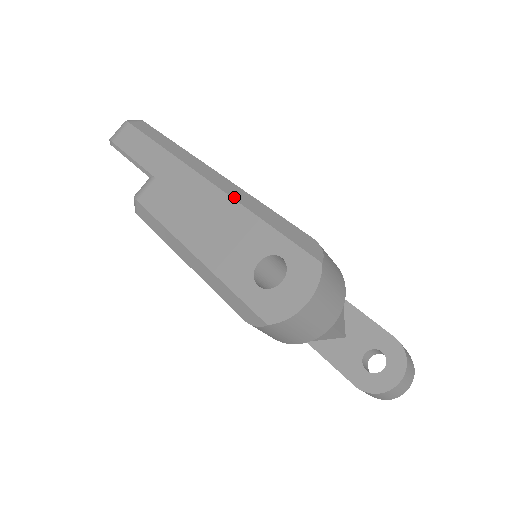
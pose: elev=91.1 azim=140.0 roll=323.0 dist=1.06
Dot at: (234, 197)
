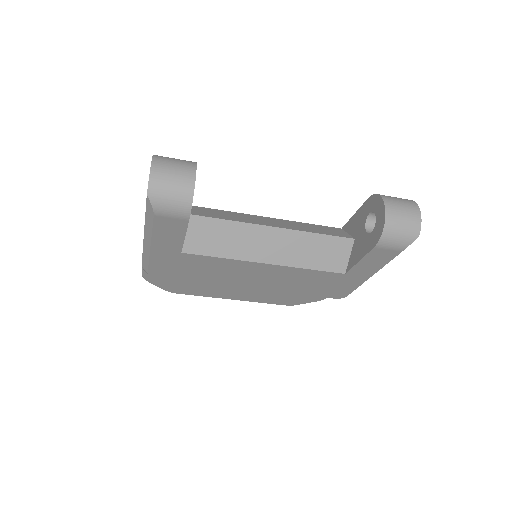
Dot at: occluded
